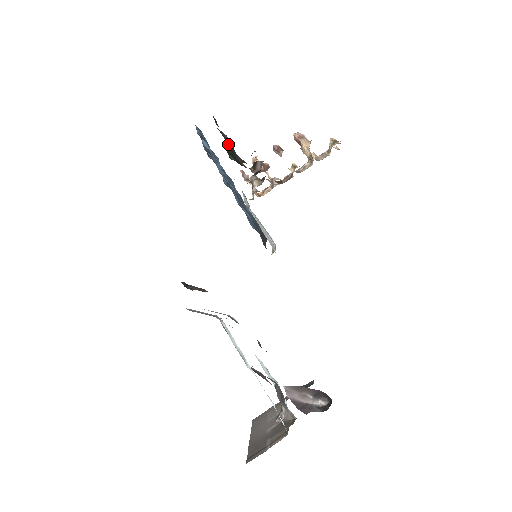
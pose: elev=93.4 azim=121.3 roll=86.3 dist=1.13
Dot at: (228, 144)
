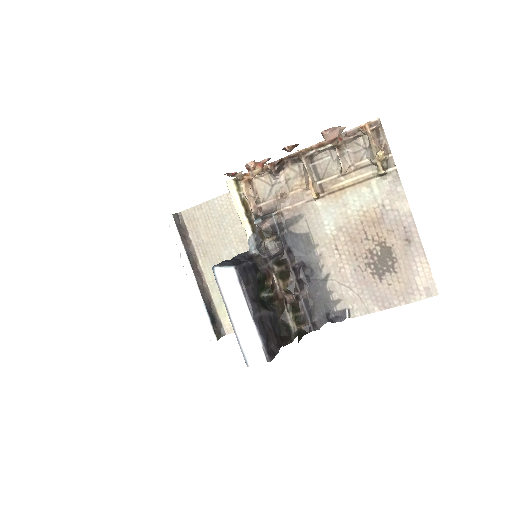
Dot at: (257, 289)
